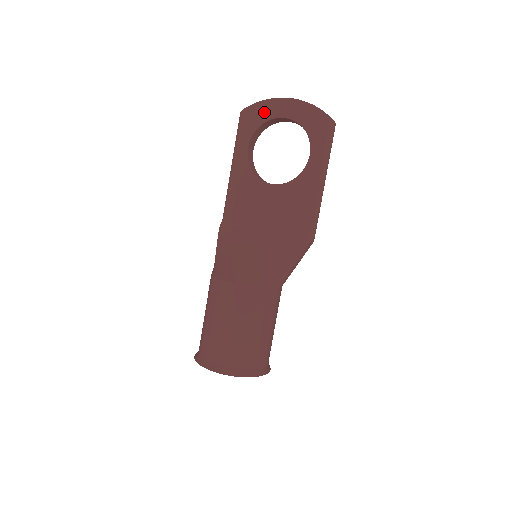
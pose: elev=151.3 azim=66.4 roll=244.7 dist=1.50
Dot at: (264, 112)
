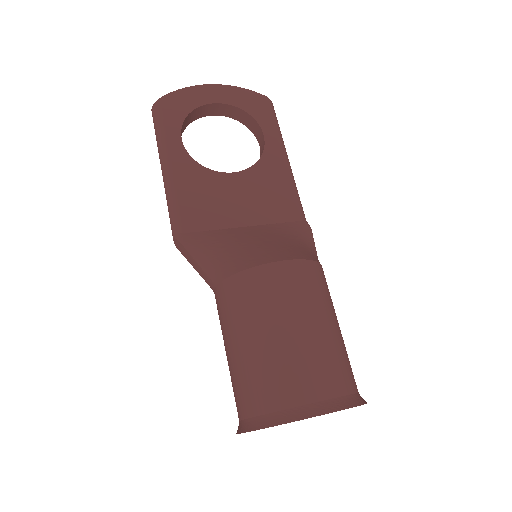
Dot at: (188, 100)
